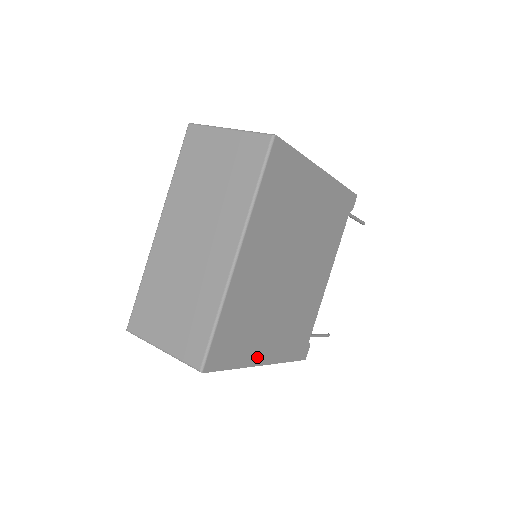
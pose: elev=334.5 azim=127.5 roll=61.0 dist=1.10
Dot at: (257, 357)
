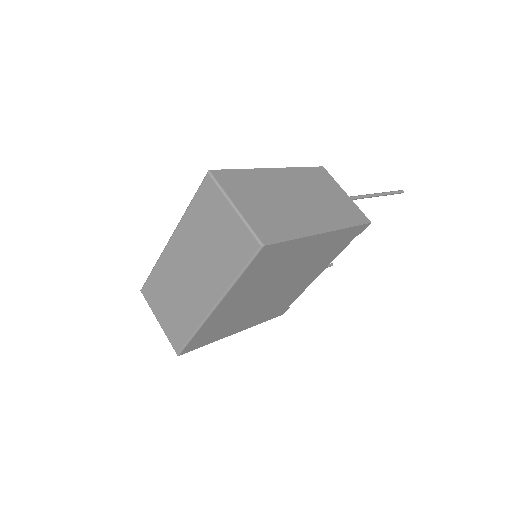
Dot at: (231, 332)
